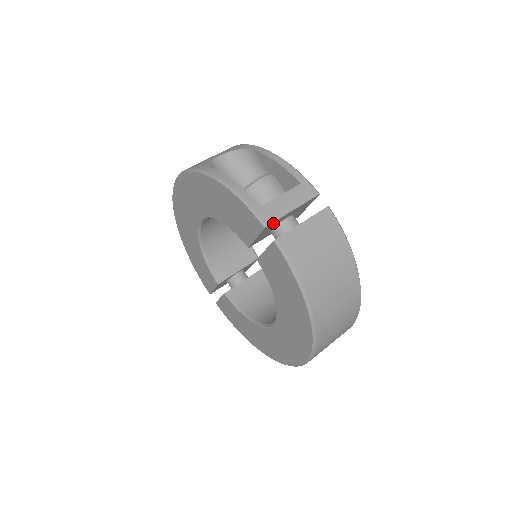
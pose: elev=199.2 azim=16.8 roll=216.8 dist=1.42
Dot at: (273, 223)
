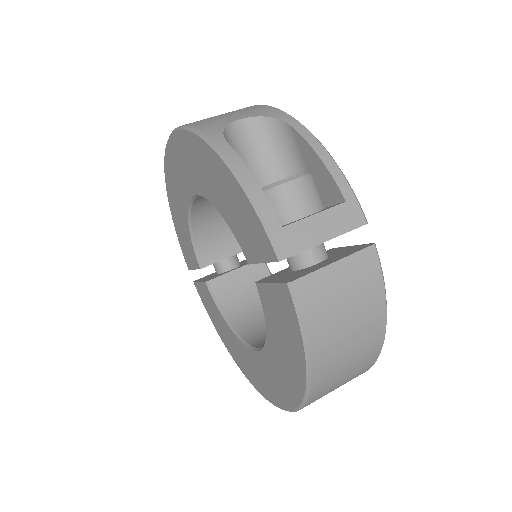
Dot at: (292, 254)
